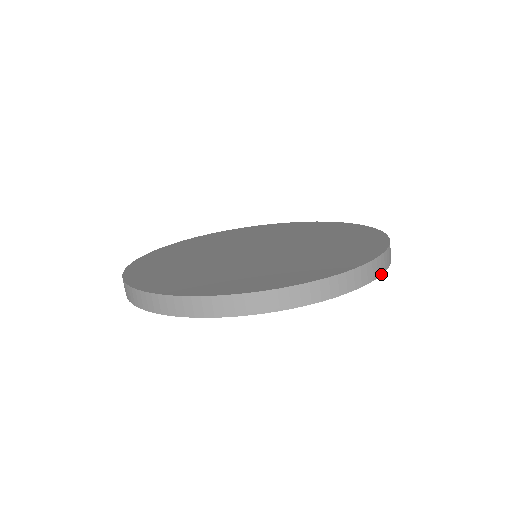
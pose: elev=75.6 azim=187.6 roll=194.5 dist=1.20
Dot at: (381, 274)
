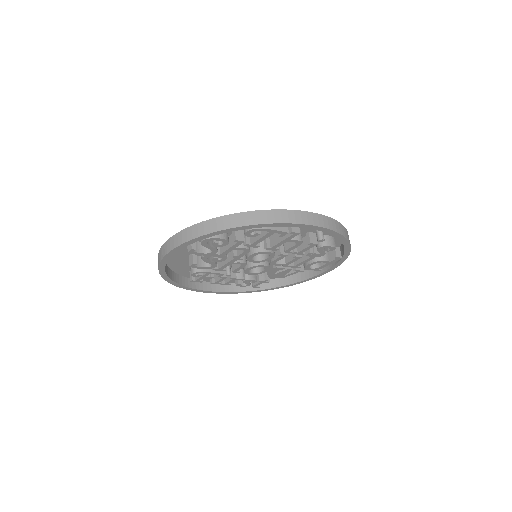
Dot at: (350, 245)
